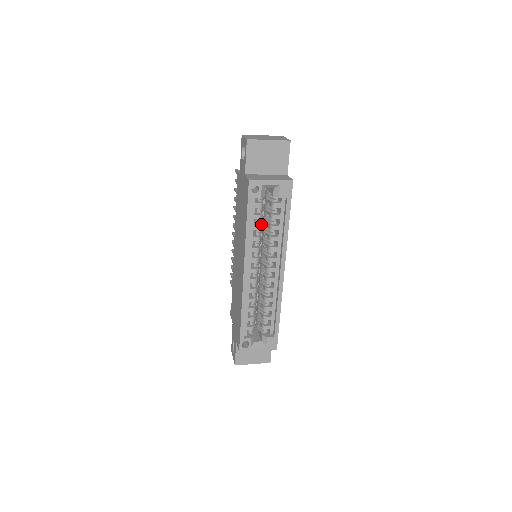
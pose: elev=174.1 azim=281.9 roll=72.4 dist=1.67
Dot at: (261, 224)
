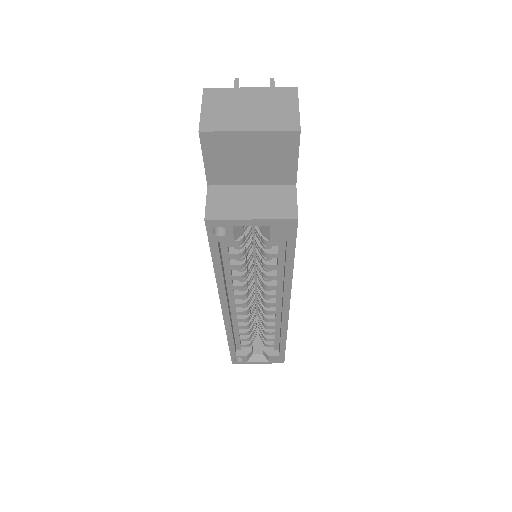
Dot at: (245, 258)
